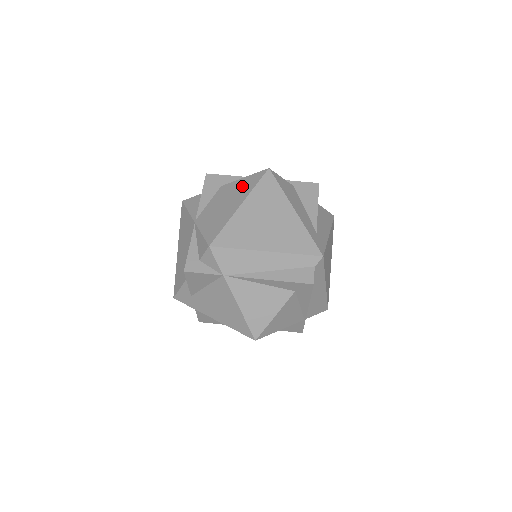
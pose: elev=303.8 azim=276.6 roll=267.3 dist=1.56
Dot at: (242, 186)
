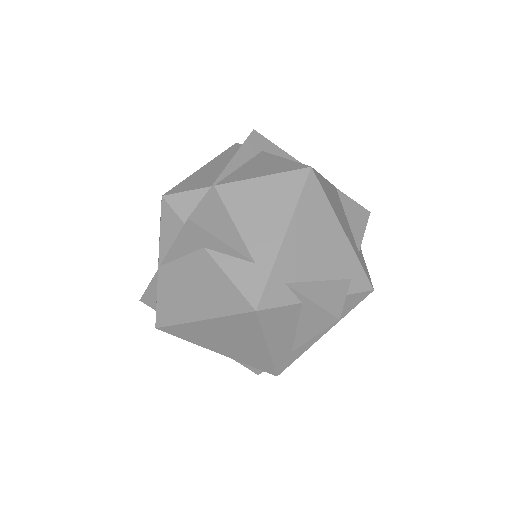
Dot at: (217, 292)
